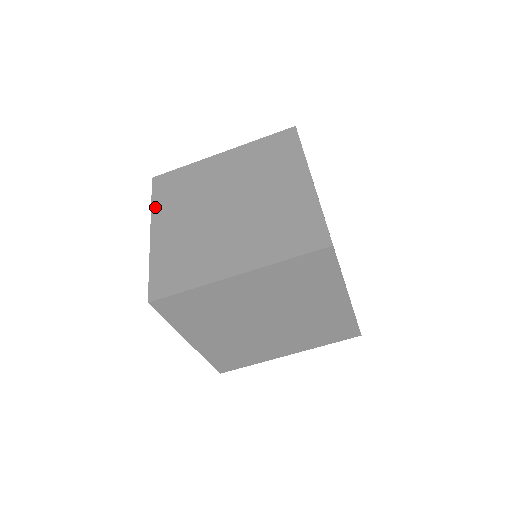
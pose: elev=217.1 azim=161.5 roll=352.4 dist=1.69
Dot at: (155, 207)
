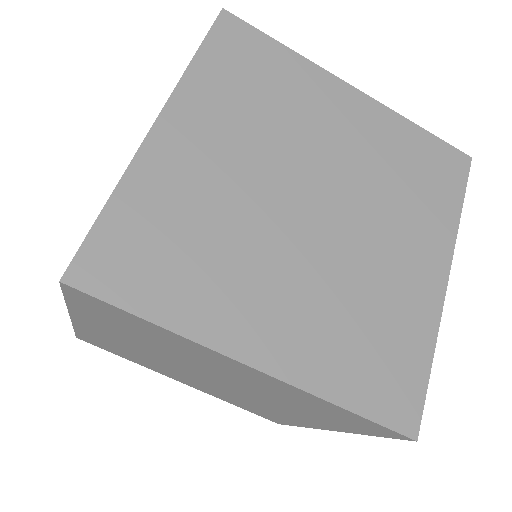
Dot at: occluded
